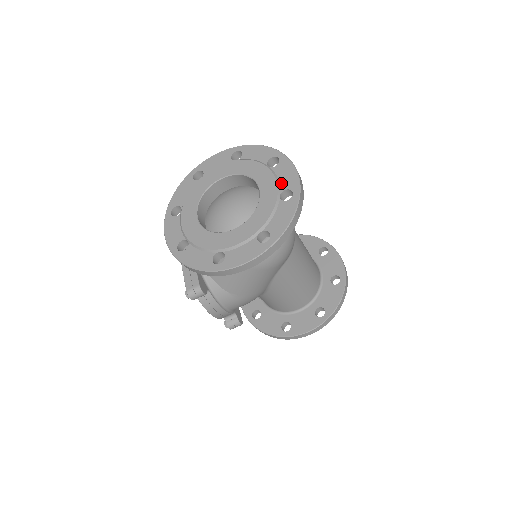
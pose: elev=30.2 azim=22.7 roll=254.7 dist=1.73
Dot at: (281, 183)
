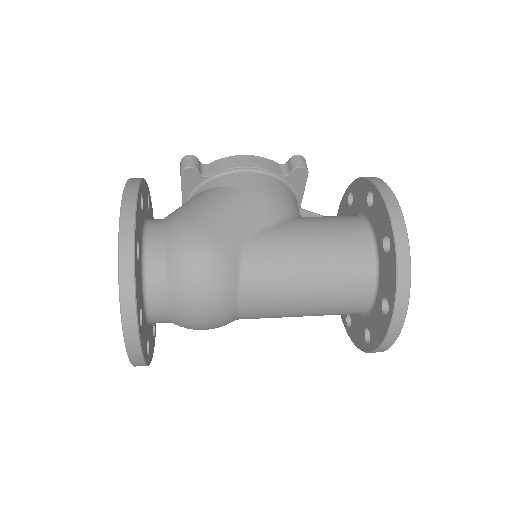
Dot at: occluded
